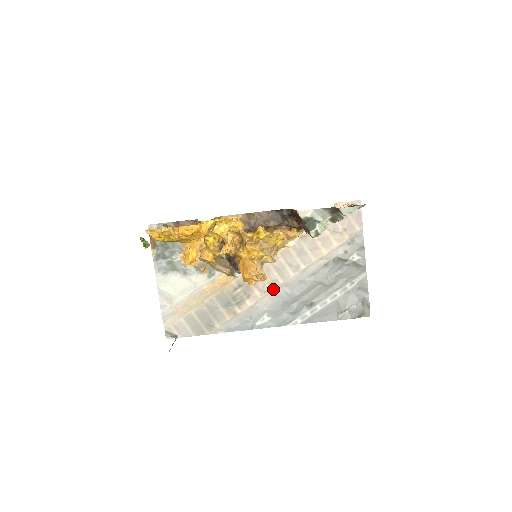
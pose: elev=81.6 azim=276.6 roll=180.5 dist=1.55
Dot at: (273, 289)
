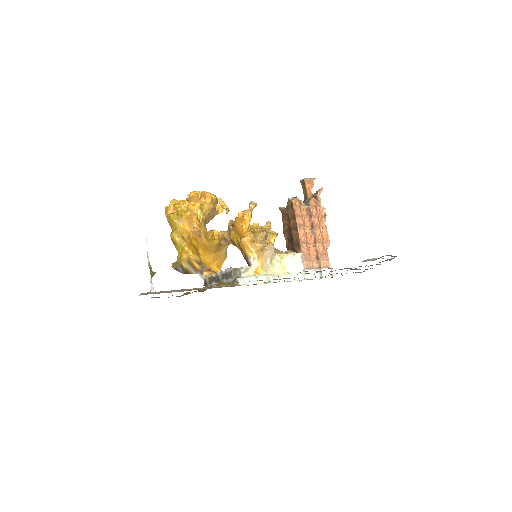
Dot at: occluded
